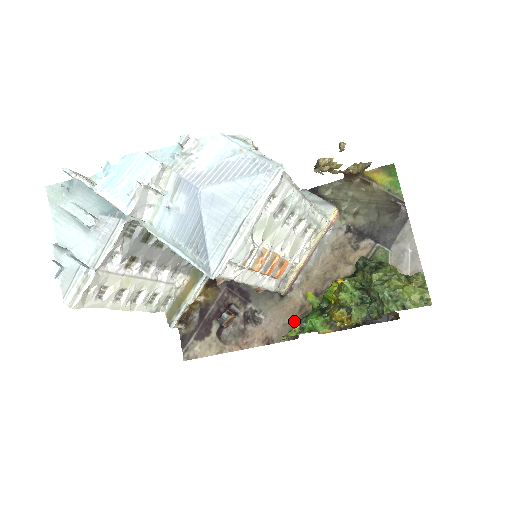
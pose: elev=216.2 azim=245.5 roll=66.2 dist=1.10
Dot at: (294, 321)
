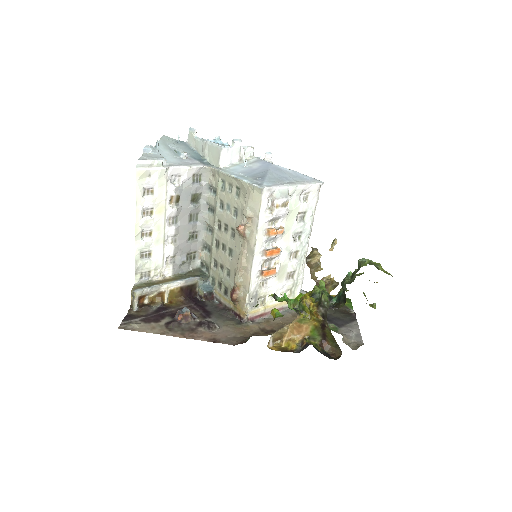
Dot at: (246, 337)
